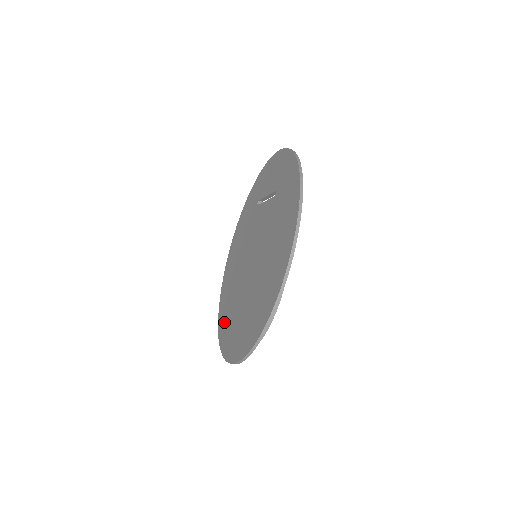
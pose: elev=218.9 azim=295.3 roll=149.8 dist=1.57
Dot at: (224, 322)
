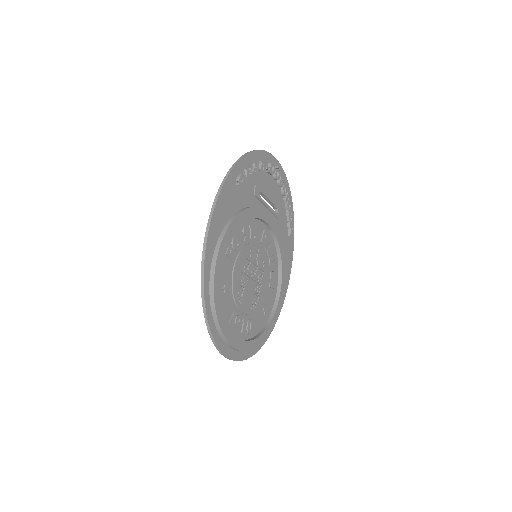
Dot at: occluded
